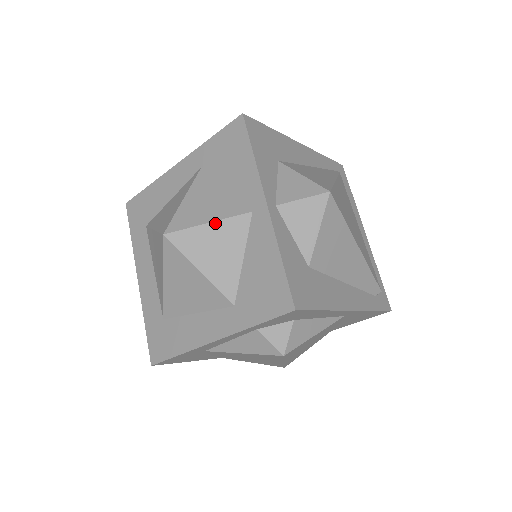
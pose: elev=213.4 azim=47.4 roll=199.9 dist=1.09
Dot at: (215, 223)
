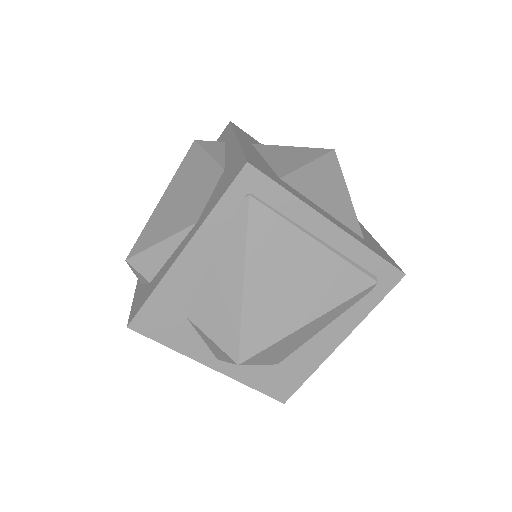
Dot at: occluded
